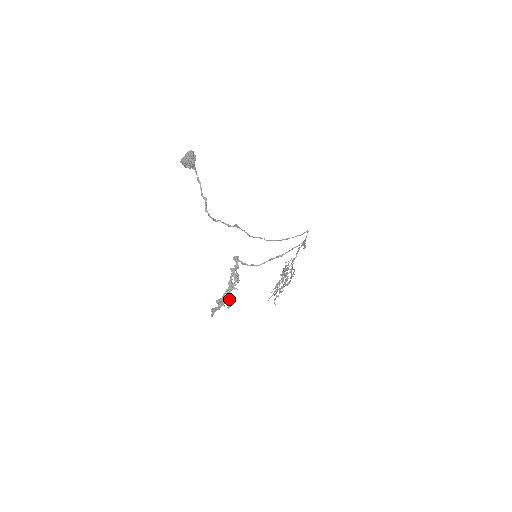
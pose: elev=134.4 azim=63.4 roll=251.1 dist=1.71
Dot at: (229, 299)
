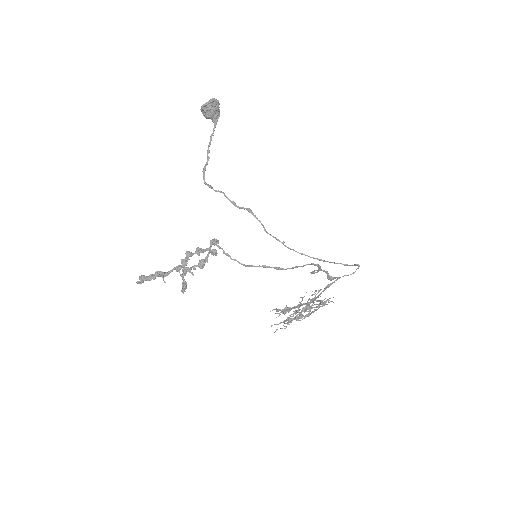
Dot at: (184, 282)
